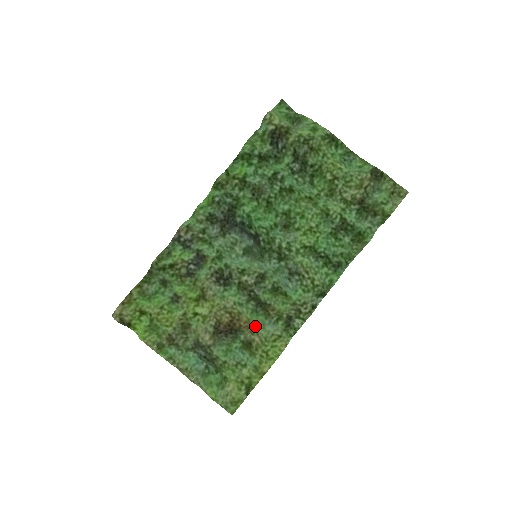
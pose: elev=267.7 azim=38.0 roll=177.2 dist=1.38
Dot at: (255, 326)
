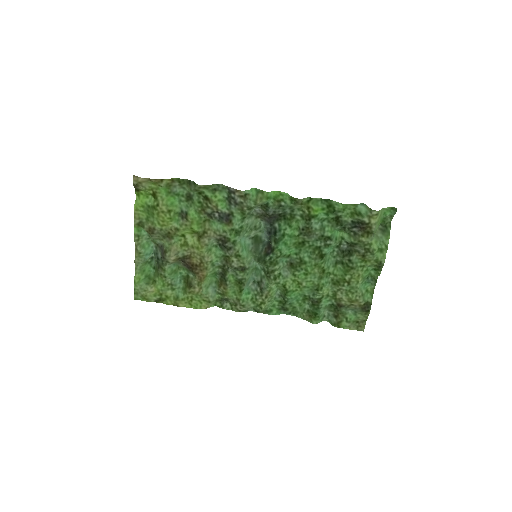
Dot at: (205, 282)
